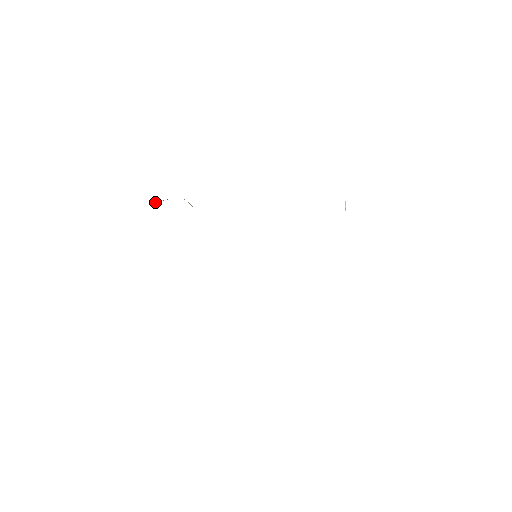
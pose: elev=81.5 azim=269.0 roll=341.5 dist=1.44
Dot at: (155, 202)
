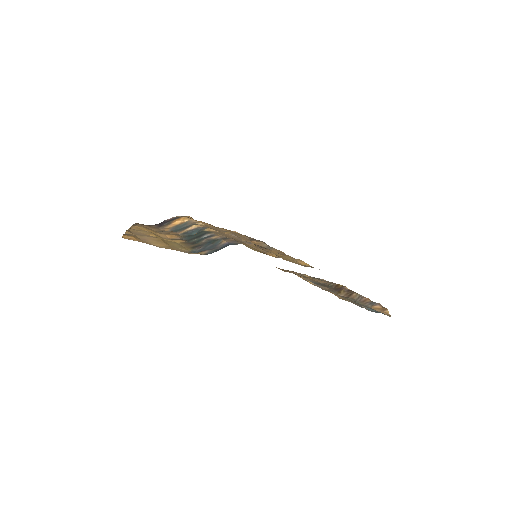
Dot at: (167, 244)
